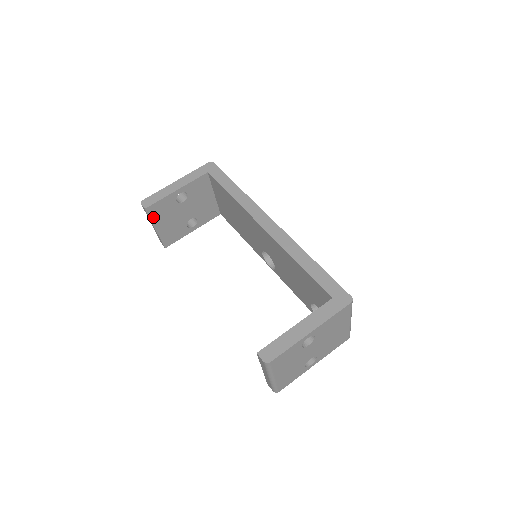
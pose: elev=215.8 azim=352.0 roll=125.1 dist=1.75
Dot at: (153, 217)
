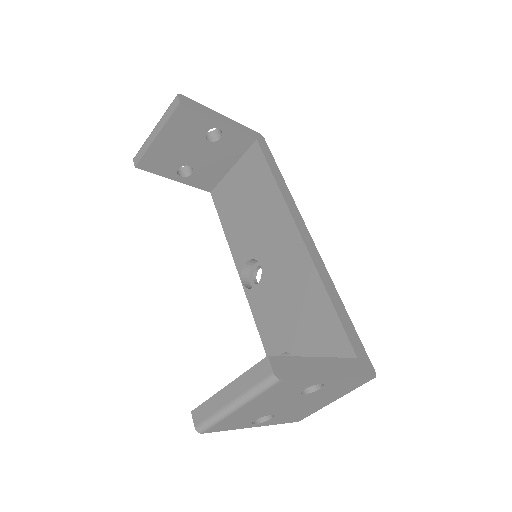
Dot at: (172, 121)
